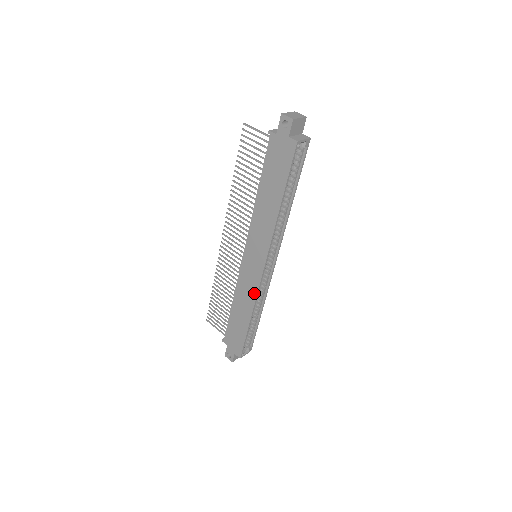
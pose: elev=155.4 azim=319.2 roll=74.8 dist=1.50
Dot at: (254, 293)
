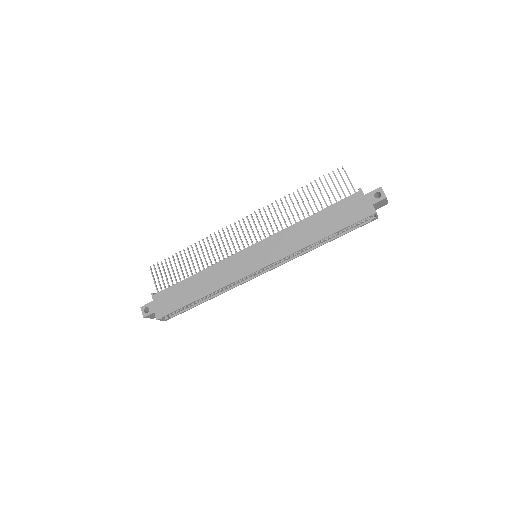
Dot at: (229, 280)
